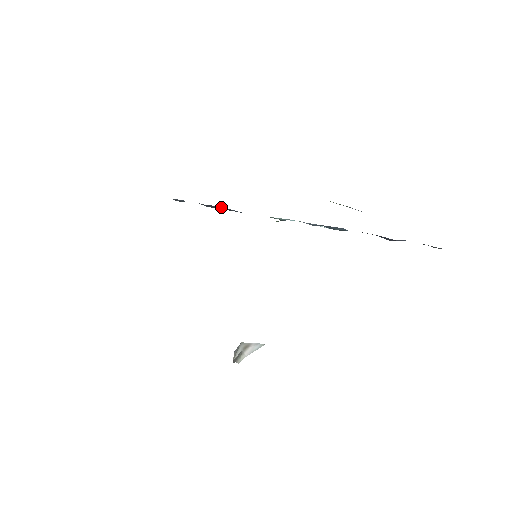
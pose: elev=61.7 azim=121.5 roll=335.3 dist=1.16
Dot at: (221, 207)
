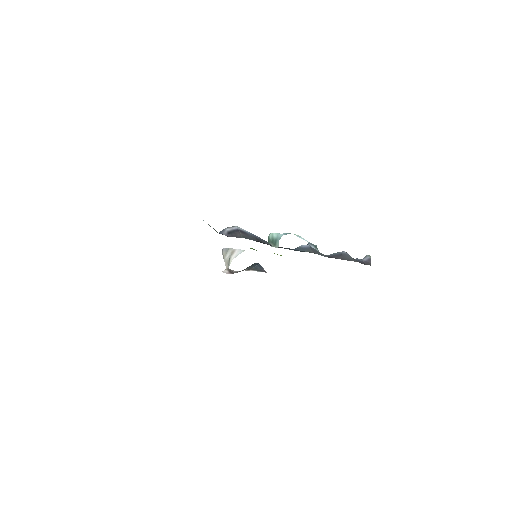
Dot at: occluded
